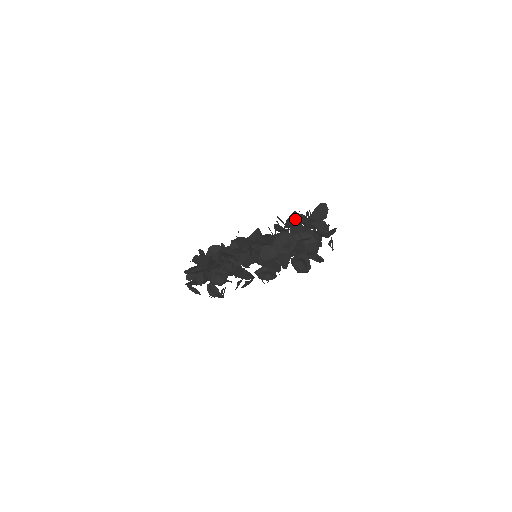
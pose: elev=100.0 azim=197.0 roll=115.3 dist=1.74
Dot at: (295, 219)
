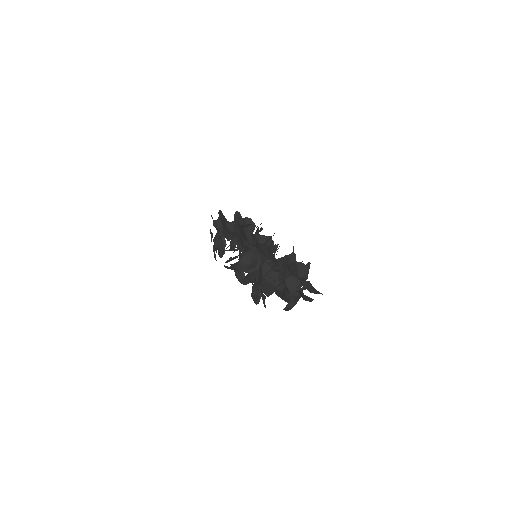
Dot at: (267, 251)
